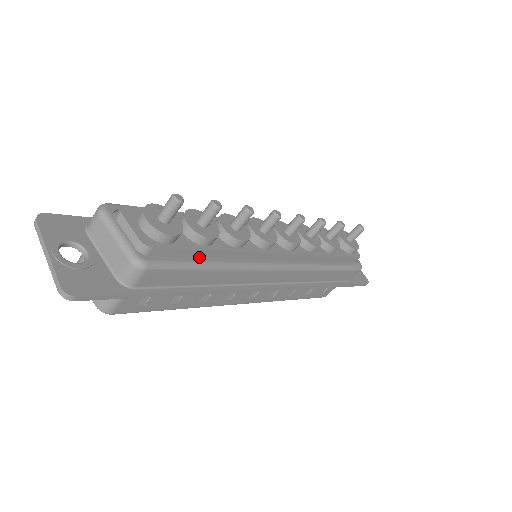
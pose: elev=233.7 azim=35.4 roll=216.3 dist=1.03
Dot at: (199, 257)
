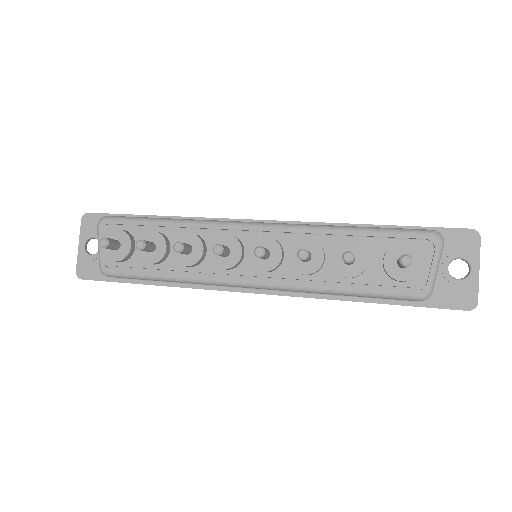
Dot at: (154, 269)
